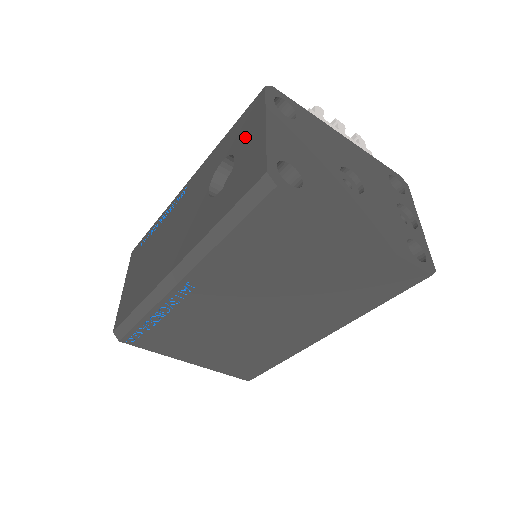
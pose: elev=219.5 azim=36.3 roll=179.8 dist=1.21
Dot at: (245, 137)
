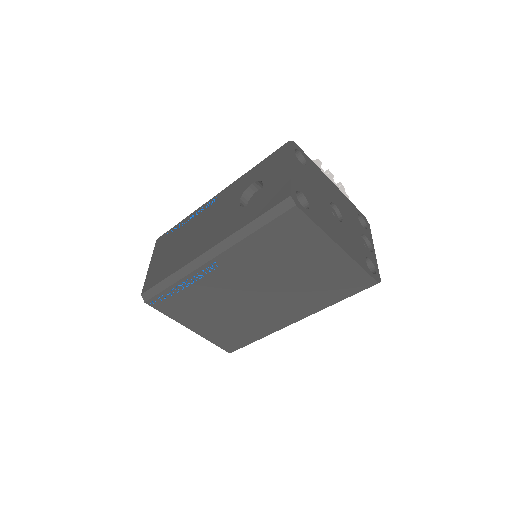
Dot at: (272, 171)
